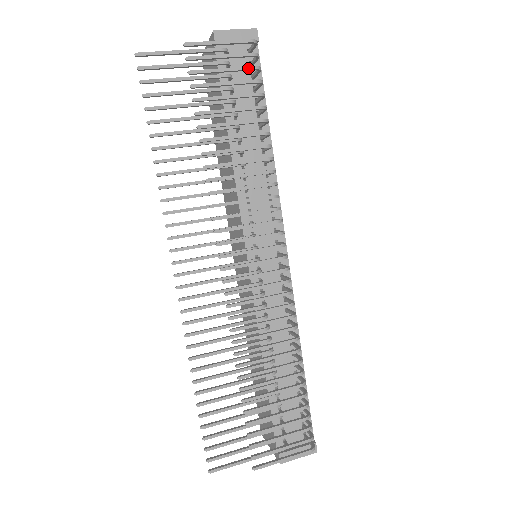
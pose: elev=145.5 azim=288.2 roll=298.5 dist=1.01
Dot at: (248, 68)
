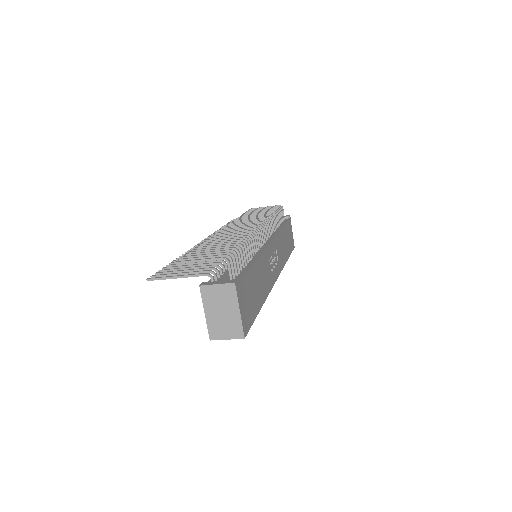
Dot at: (274, 207)
